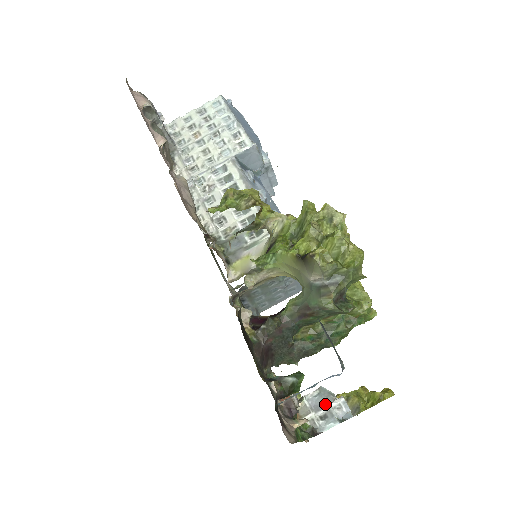
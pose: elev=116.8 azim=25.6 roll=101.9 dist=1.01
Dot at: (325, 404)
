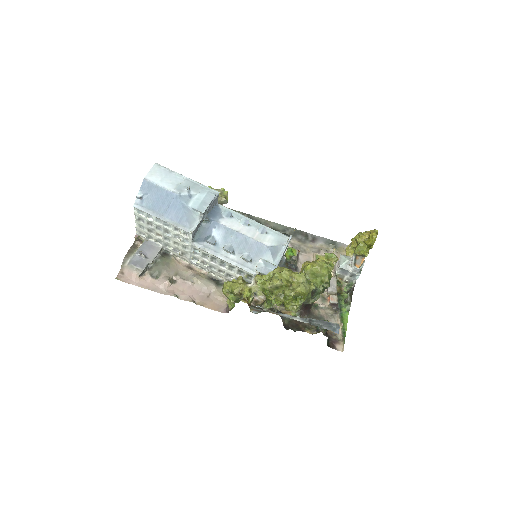
Dot at: (348, 272)
